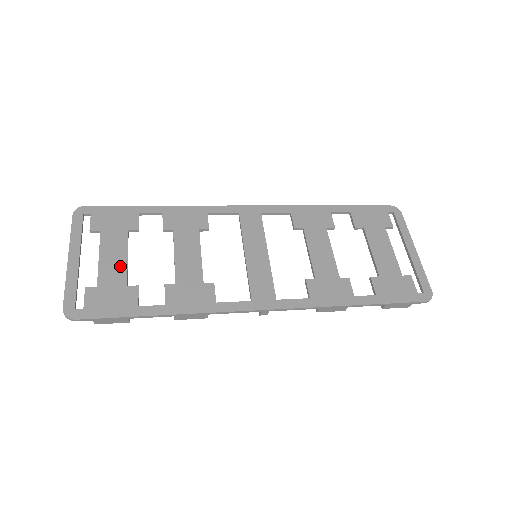
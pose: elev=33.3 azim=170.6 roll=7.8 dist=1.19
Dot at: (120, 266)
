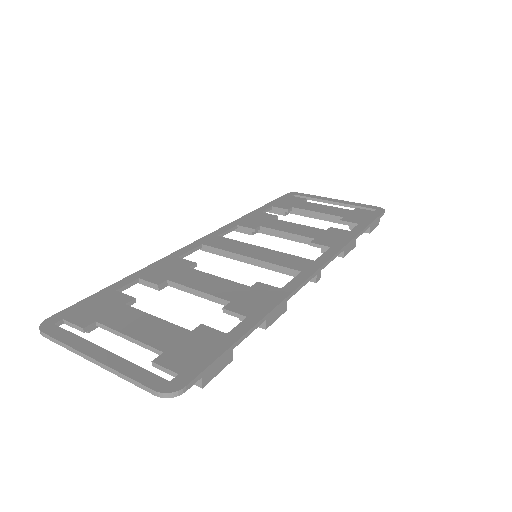
Dot at: (160, 326)
